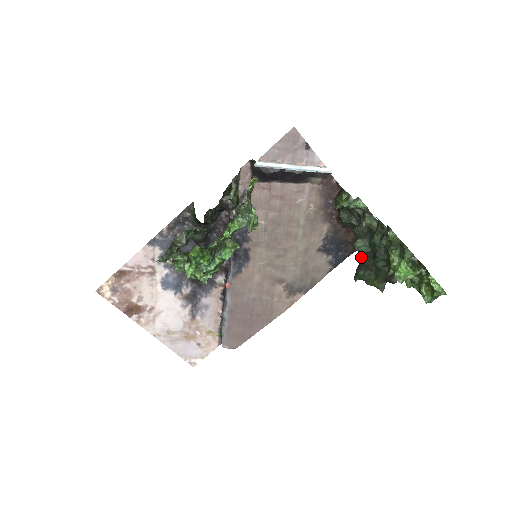
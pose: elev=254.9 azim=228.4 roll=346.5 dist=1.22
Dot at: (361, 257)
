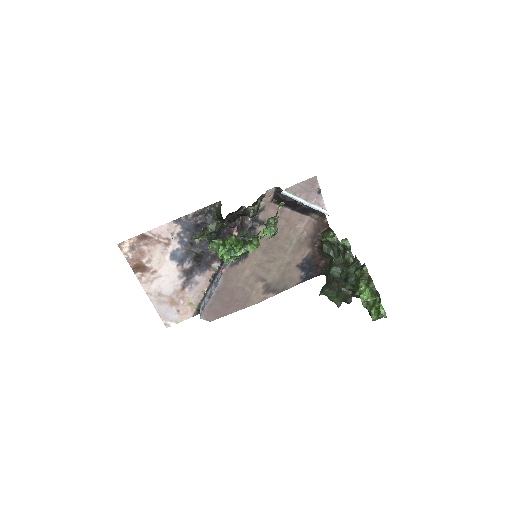
Dot at: (327, 280)
